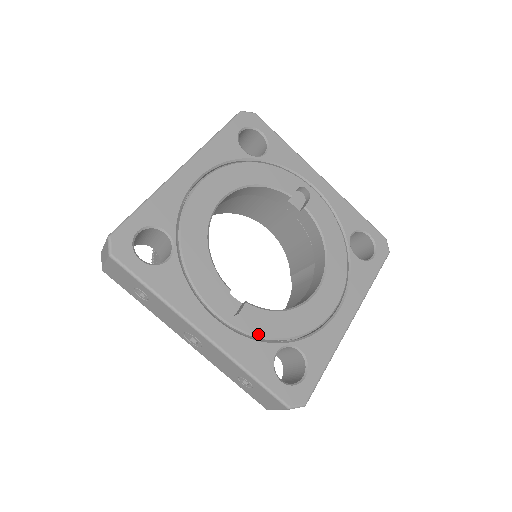
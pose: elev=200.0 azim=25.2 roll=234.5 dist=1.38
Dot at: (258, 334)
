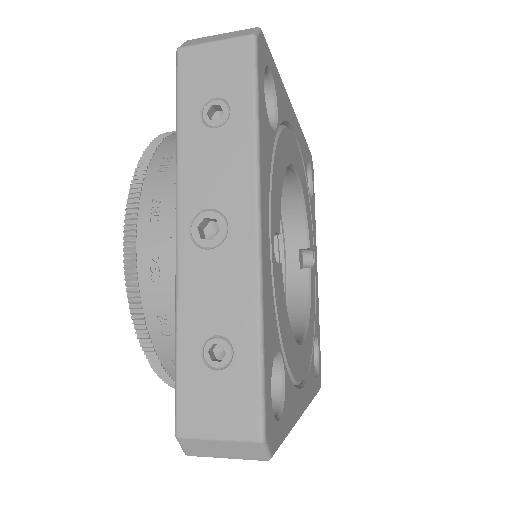
Dot at: (277, 307)
